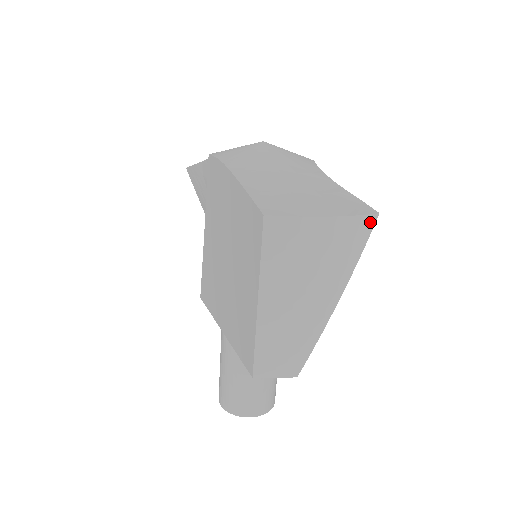
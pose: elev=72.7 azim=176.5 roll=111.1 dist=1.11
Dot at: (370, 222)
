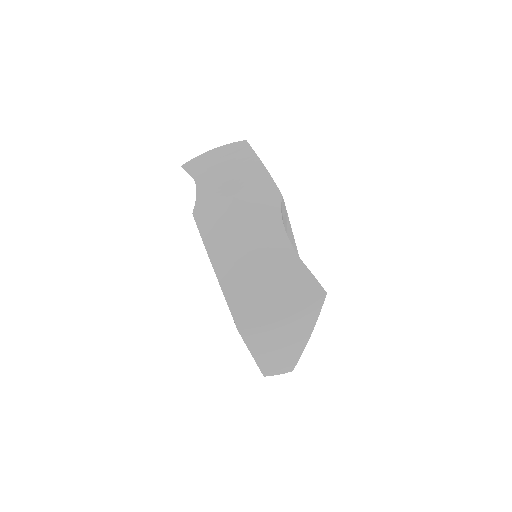
Dot at: (320, 302)
